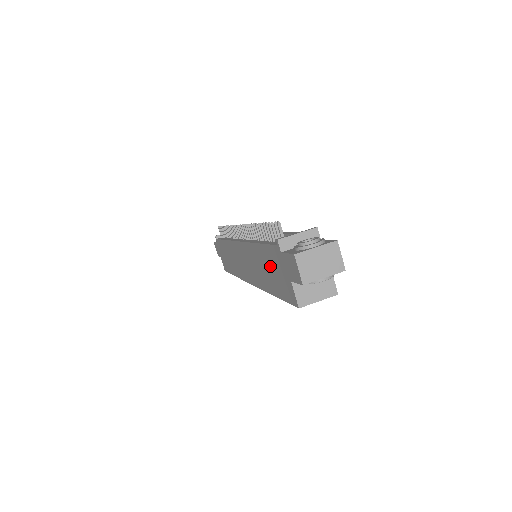
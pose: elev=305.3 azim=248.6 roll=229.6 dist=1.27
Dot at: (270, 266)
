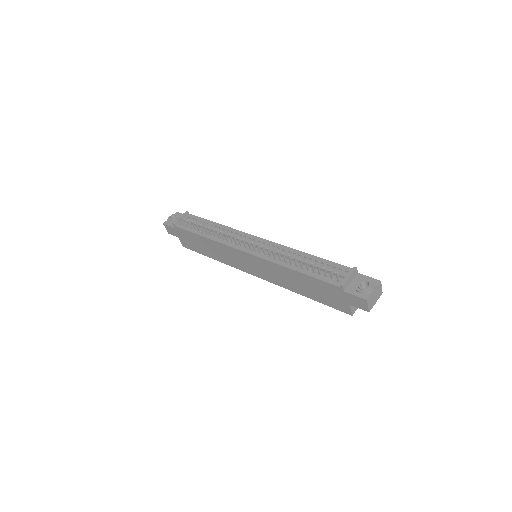
Dot at: (315, 288)
